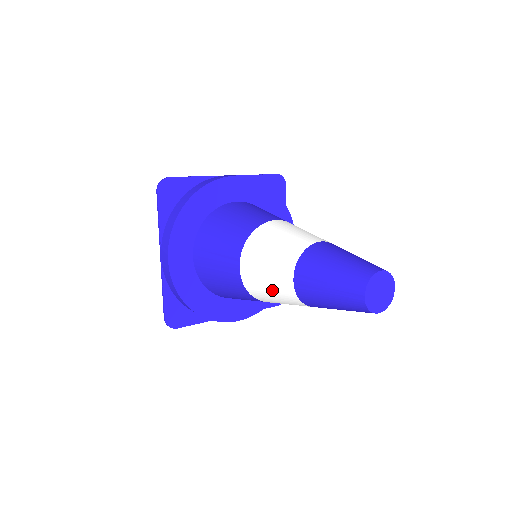
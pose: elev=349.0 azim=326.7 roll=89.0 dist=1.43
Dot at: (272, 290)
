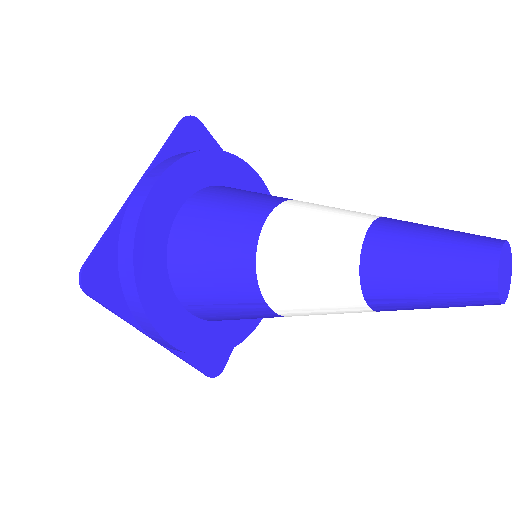
Dot at: occluded
